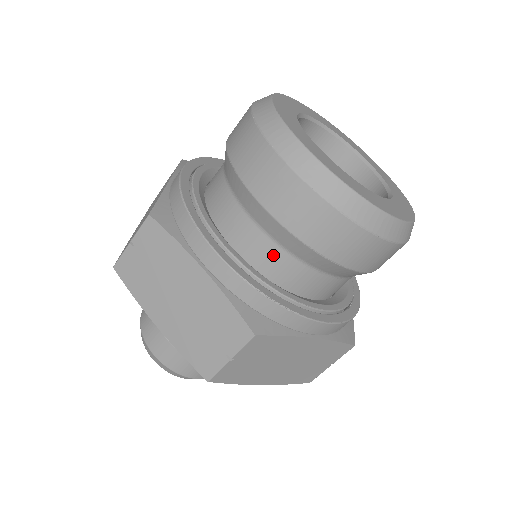
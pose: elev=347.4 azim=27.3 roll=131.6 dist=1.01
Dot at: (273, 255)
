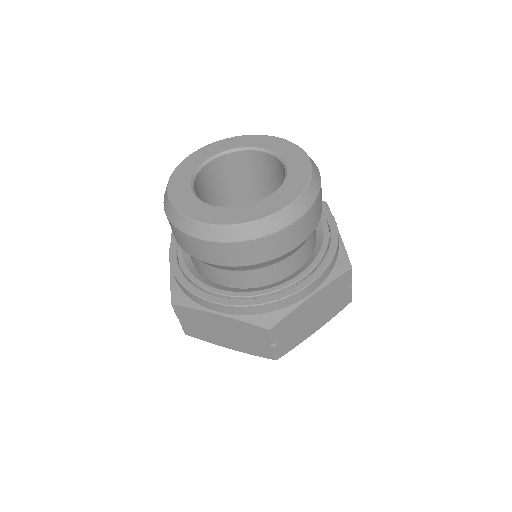
Dot at: (245, 277)
